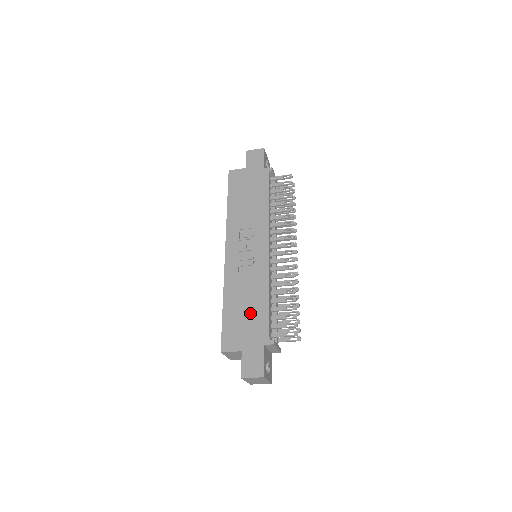
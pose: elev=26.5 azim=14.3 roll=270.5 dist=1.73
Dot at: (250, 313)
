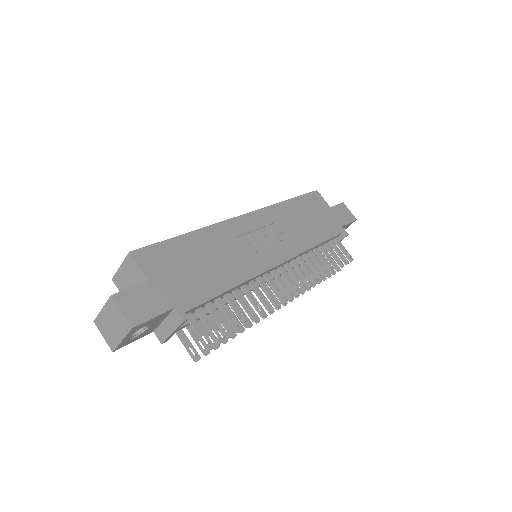
Dot at: (201, 271)
